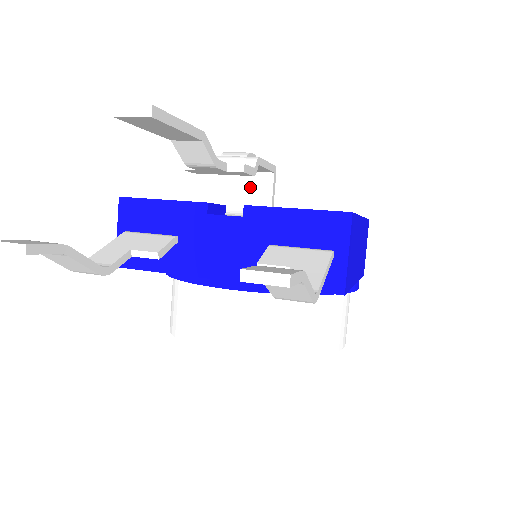
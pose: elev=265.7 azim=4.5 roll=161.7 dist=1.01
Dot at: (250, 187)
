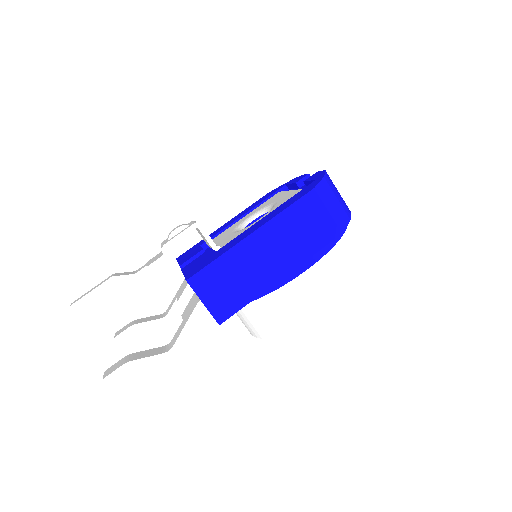
Dot at: occluded
